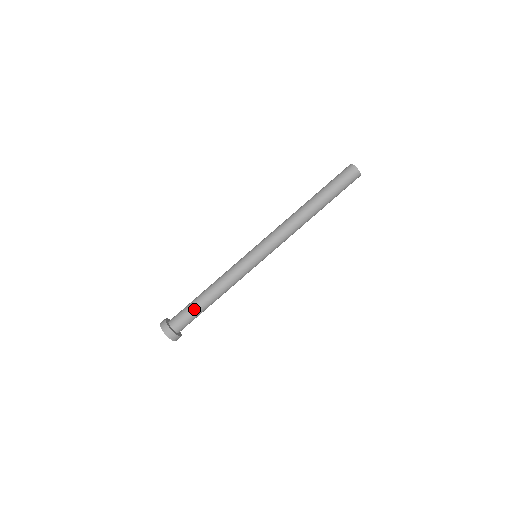
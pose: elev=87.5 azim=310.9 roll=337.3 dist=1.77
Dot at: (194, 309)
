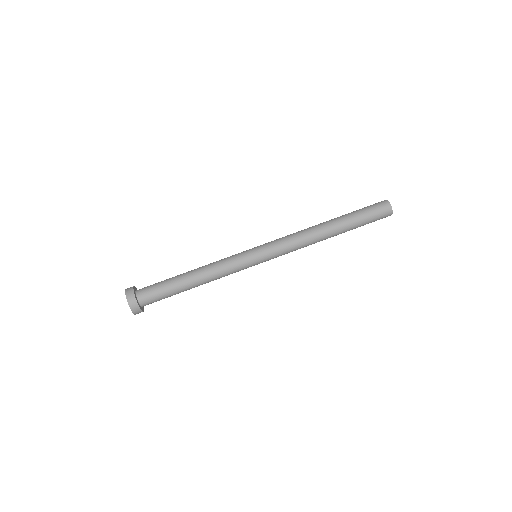
Dot at: (169, 285)
